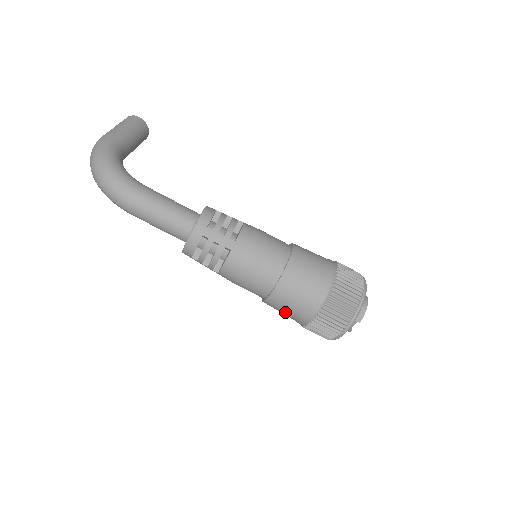
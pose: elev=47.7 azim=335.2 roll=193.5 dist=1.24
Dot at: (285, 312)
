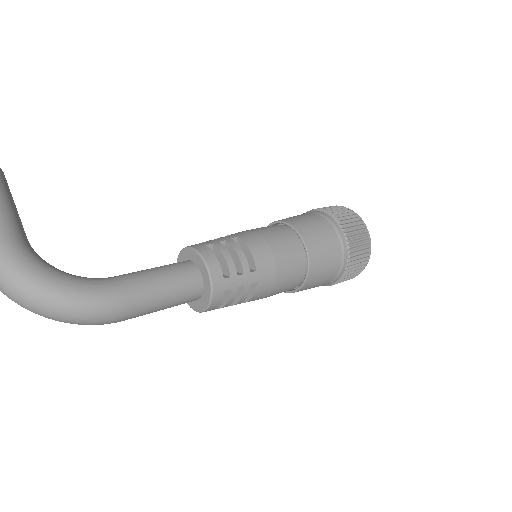
Dot at: occluded
